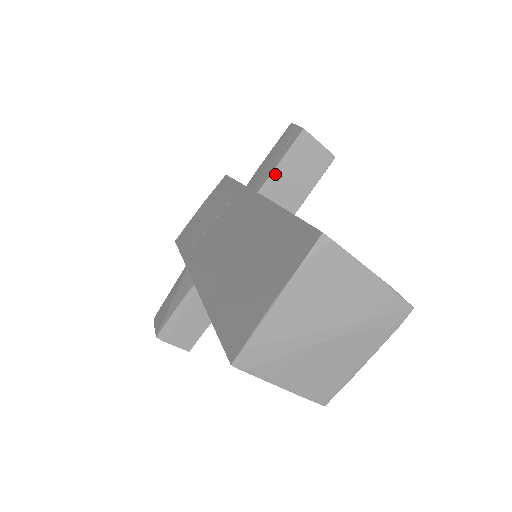
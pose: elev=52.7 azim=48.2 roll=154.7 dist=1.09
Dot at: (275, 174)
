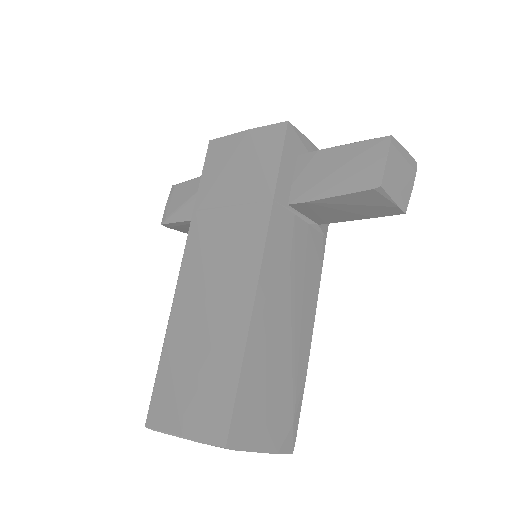
Dot at: (319, 202)
